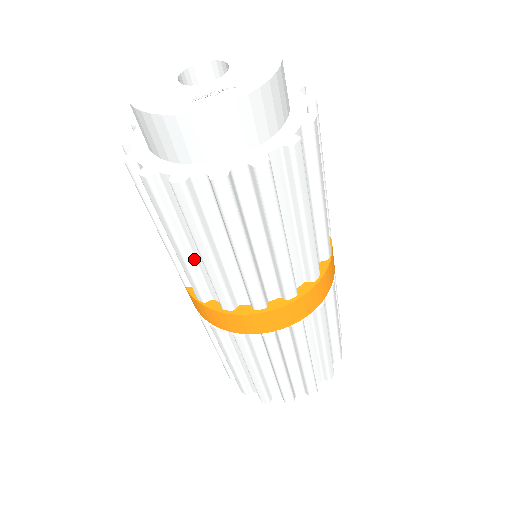
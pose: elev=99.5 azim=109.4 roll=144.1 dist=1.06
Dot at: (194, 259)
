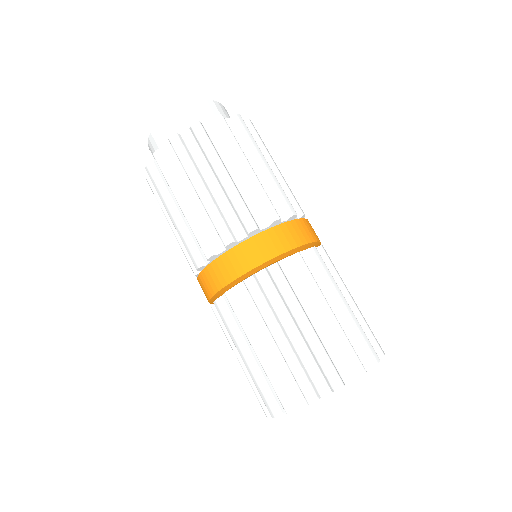
Dot at: (215, 199)
